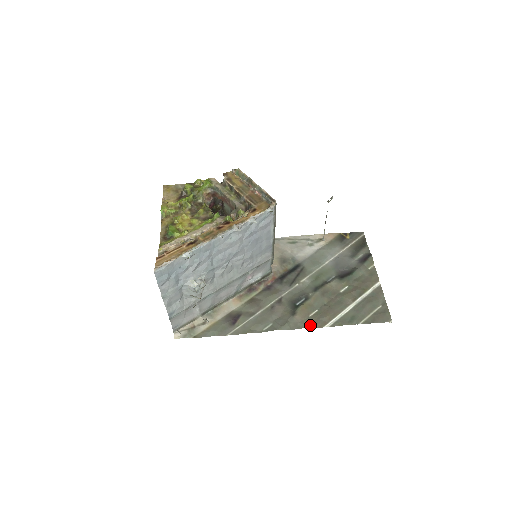
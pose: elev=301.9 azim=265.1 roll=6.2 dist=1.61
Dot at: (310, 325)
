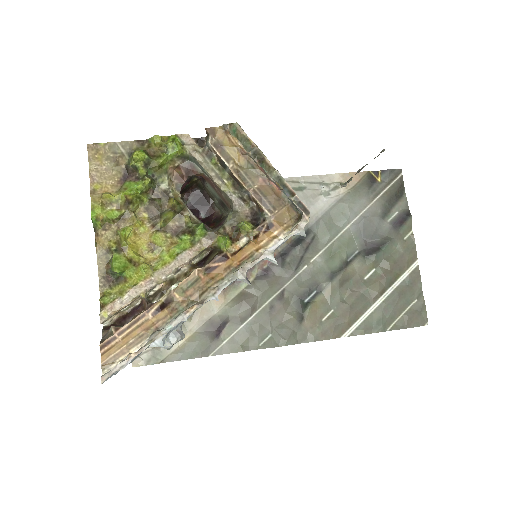
Dot at: (323, 336)
